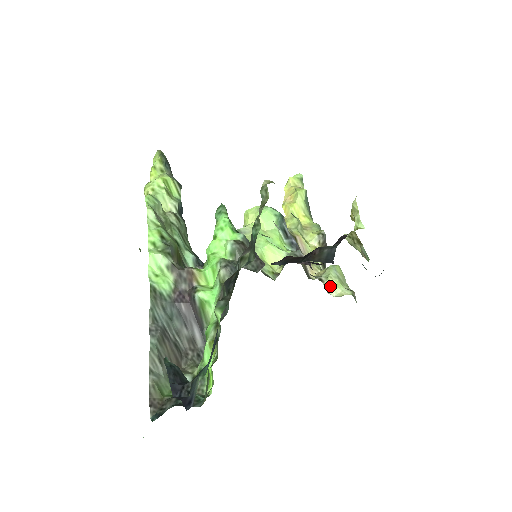
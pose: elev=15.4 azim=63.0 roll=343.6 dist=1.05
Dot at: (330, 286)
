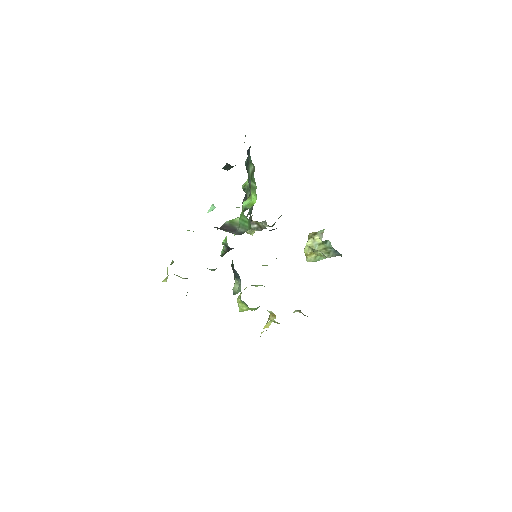
Dot at: occluded
